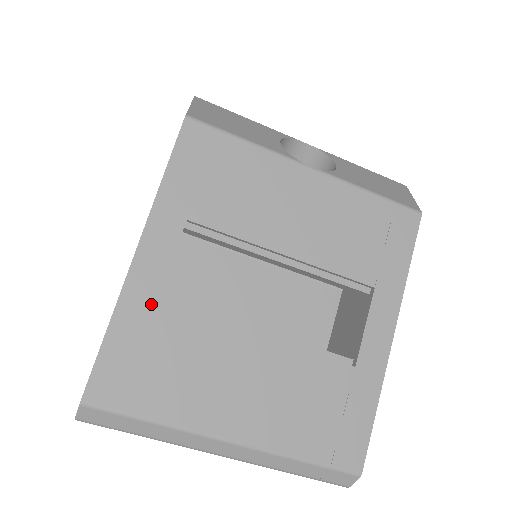
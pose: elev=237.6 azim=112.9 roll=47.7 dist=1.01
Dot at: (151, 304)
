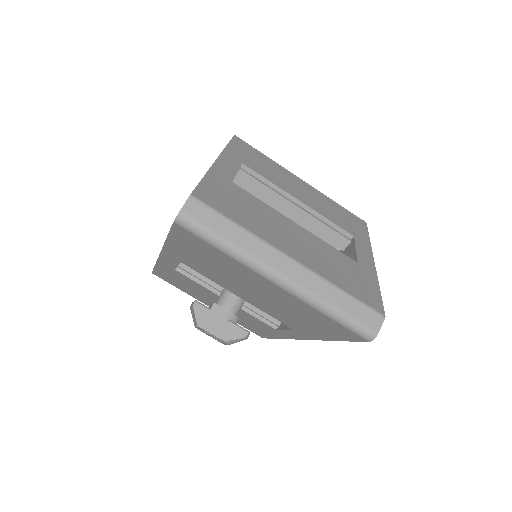
Dot at: (229, 180)
